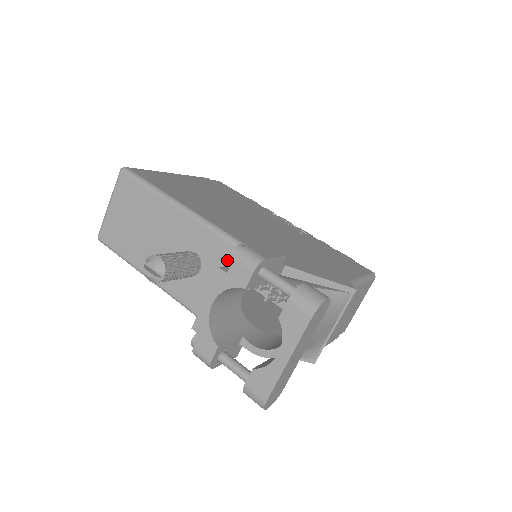
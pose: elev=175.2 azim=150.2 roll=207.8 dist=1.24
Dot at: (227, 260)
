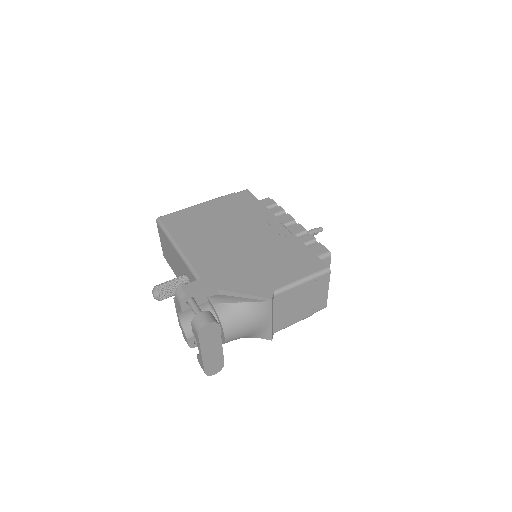
Dot at: occluded
